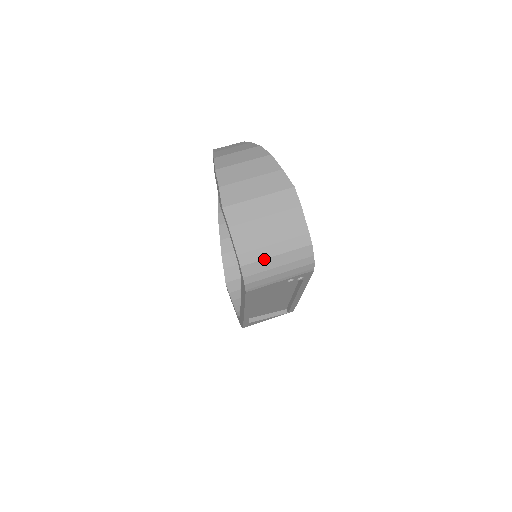
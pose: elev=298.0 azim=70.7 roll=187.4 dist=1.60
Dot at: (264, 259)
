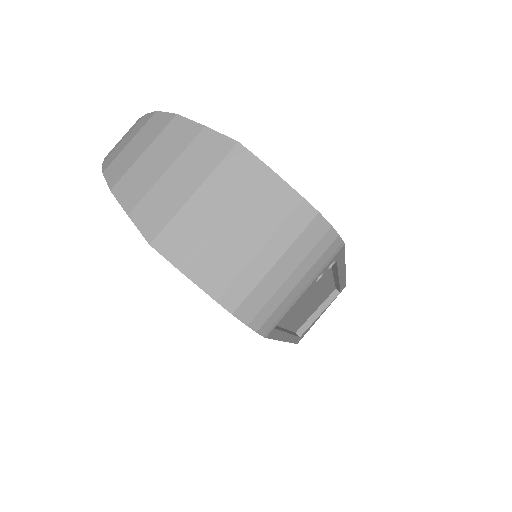
Dot at: (260, 281)
